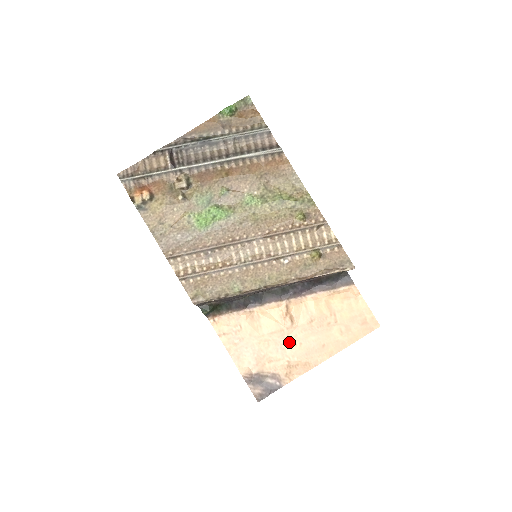
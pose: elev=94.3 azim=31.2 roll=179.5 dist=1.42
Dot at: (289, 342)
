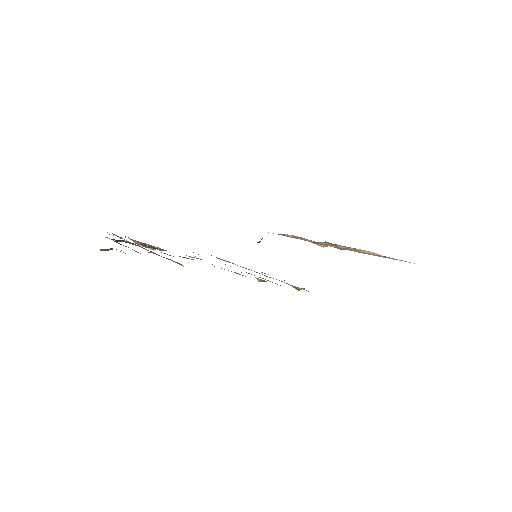
Dot at: occluded
